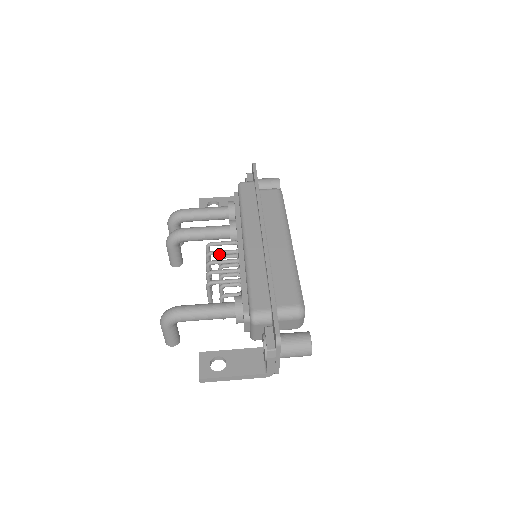
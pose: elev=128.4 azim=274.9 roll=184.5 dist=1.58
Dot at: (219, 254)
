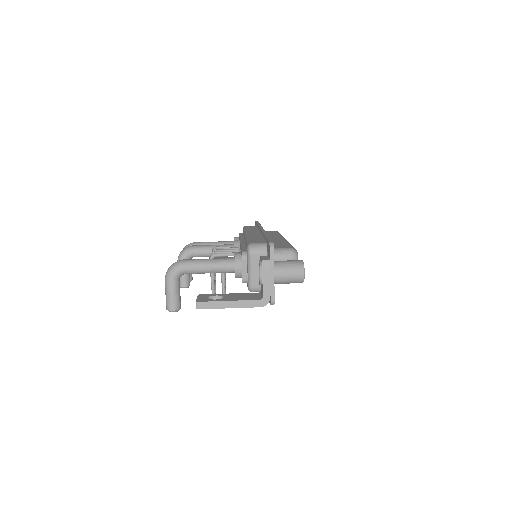
Dot at: occluded
